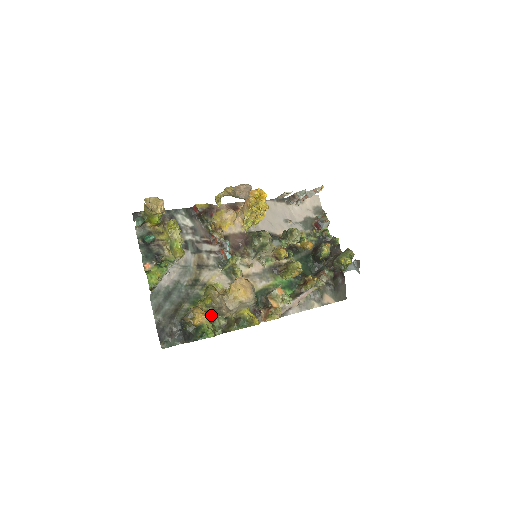
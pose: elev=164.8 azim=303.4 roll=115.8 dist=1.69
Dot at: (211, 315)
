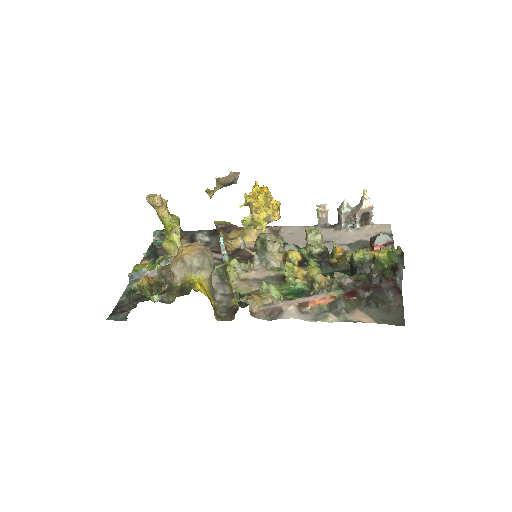
Dot at: (161, 287)
